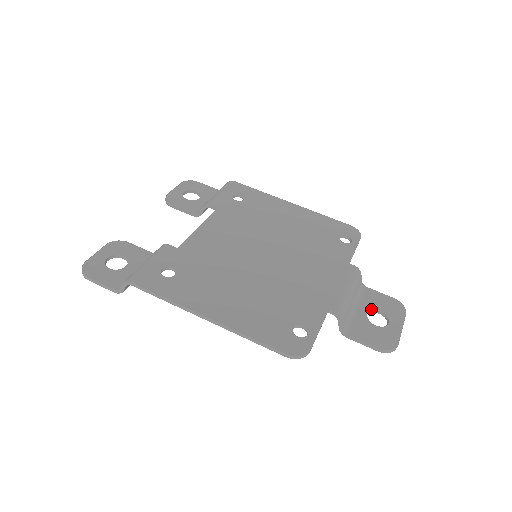
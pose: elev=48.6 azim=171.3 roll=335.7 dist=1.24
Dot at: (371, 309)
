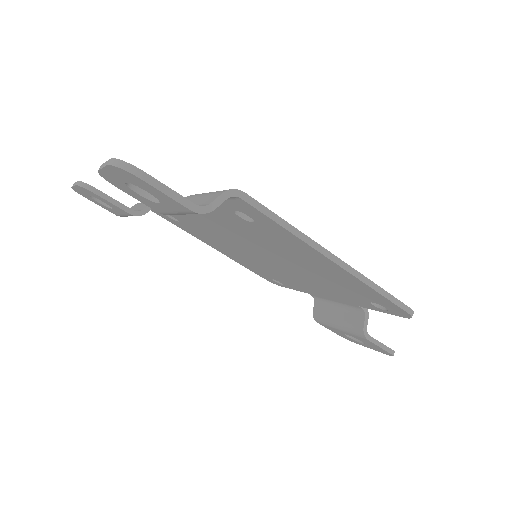
Dot at: occluded
